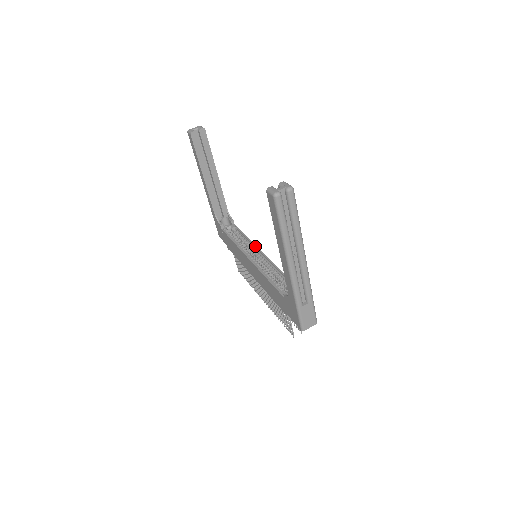
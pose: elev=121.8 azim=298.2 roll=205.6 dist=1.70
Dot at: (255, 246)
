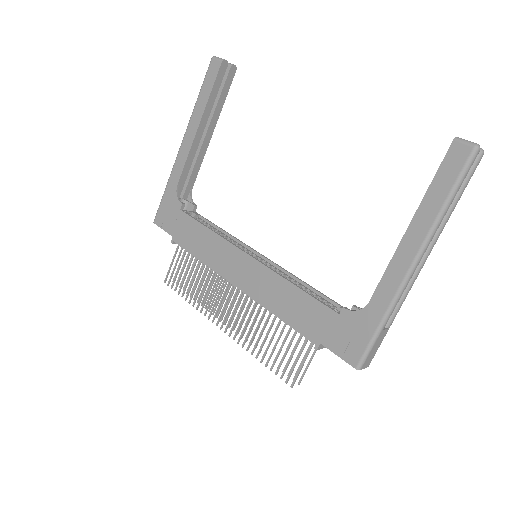
Dot at: (247, 245)
